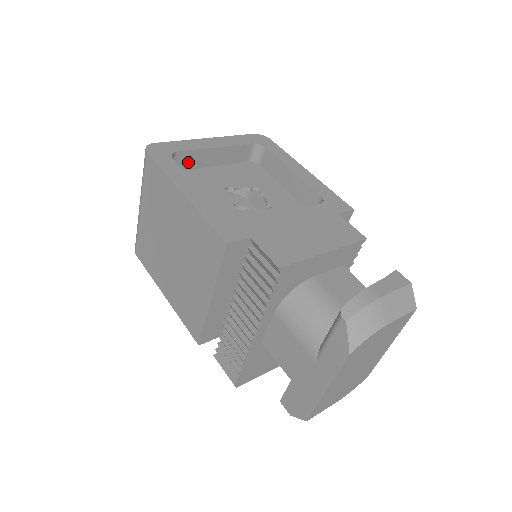
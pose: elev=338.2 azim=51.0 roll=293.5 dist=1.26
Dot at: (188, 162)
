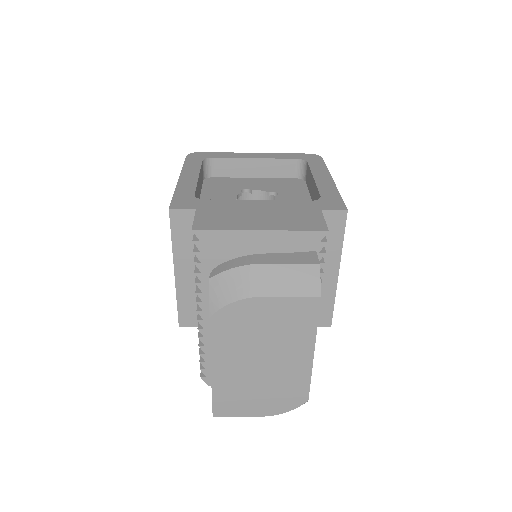
Dot at: (226, 170)
